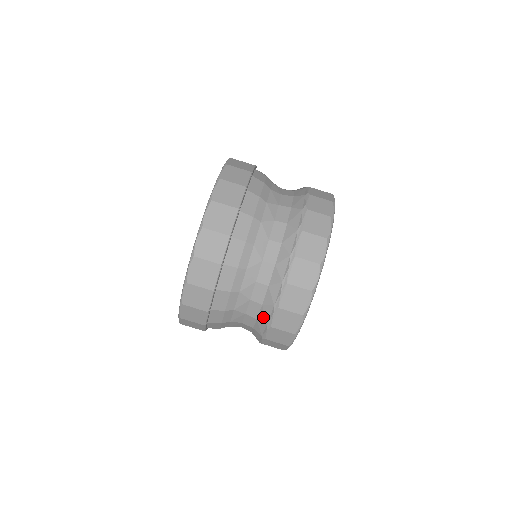
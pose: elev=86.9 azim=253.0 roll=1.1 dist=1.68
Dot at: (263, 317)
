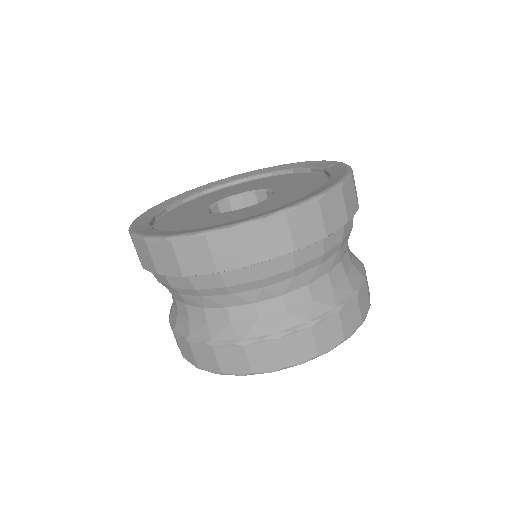
Dot at: (217, 331)
